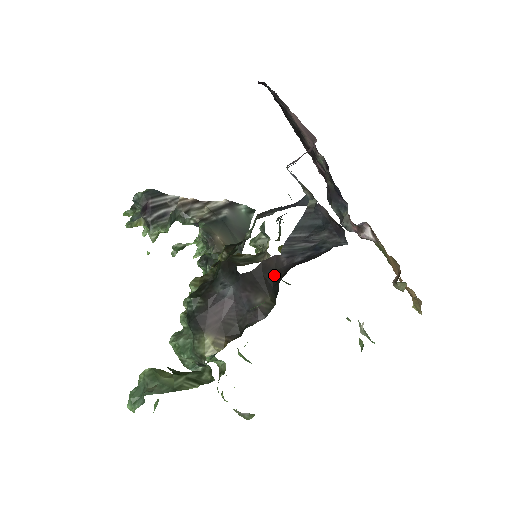
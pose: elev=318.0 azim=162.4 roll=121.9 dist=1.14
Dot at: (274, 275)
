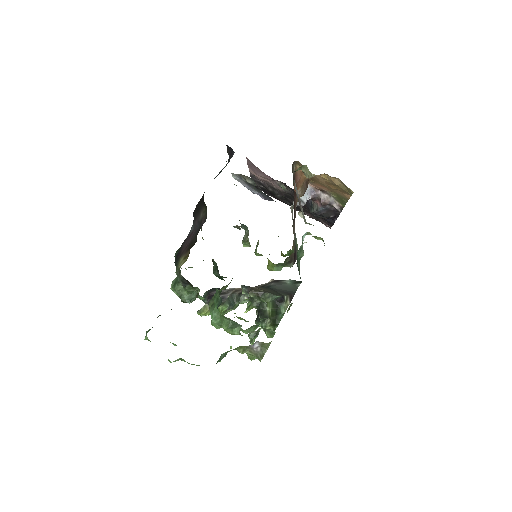
Dot at: occluded
